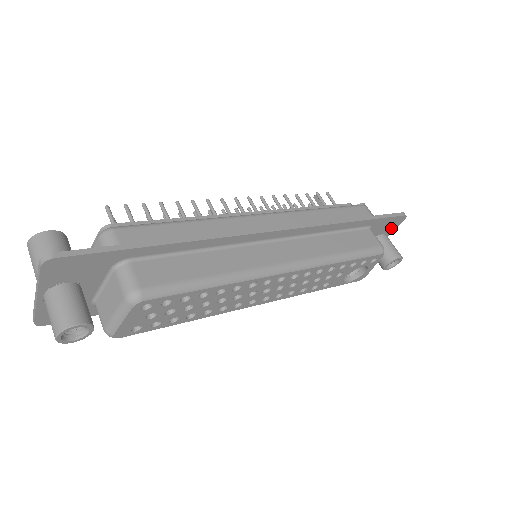
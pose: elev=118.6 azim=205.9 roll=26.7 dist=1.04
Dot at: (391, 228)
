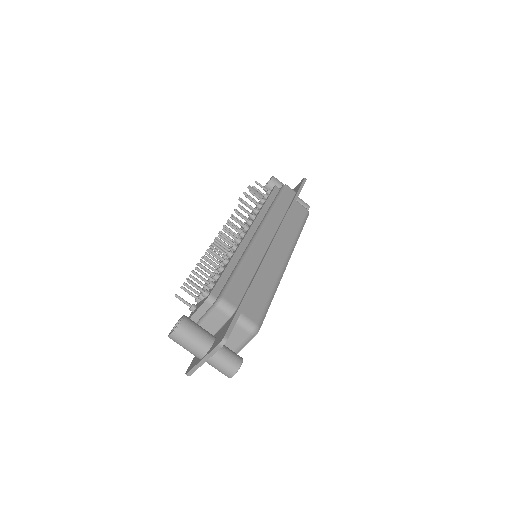
Dot at: occluded
